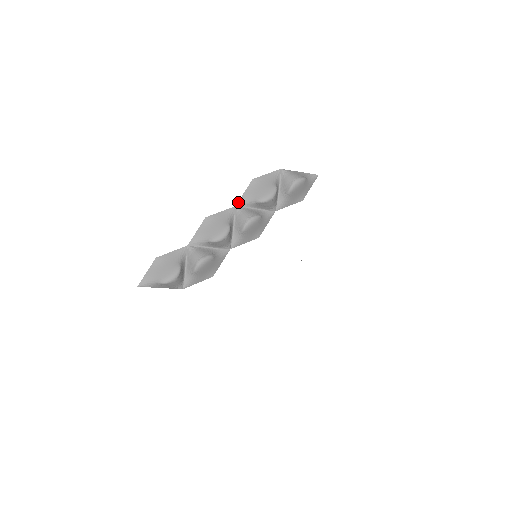
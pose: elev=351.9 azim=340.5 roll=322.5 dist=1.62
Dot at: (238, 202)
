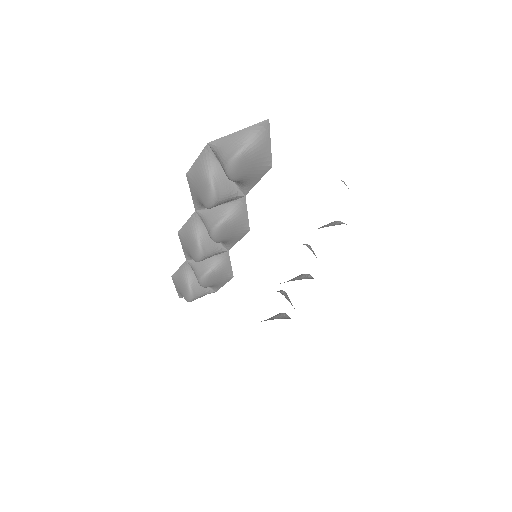
Dot at: (194, 206)
